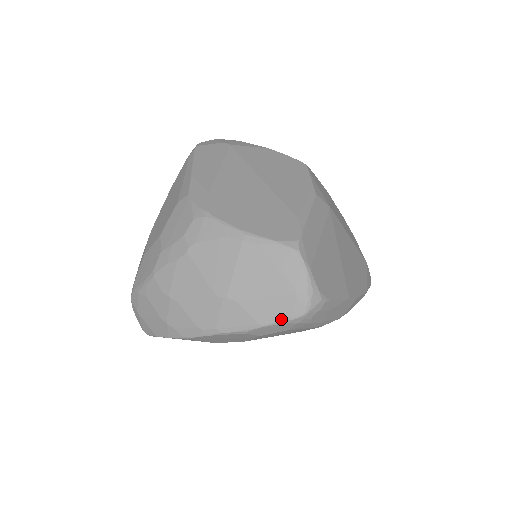
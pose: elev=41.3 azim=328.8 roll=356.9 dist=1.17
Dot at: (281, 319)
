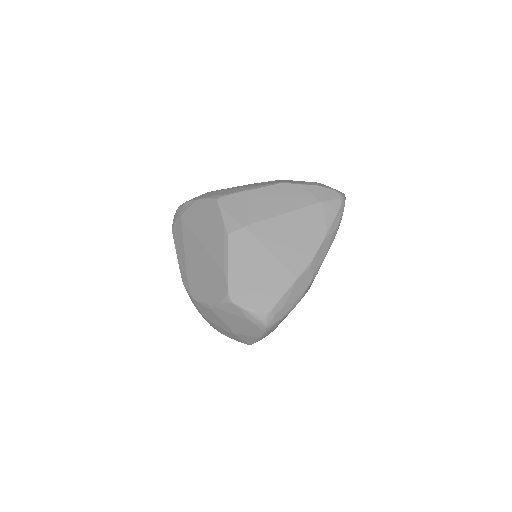
Dot at: (261, 333)
